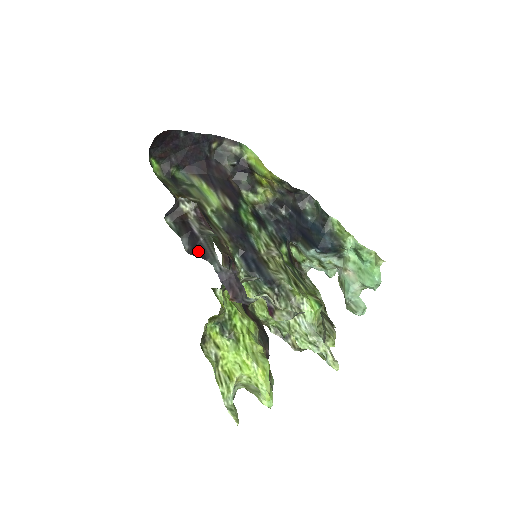
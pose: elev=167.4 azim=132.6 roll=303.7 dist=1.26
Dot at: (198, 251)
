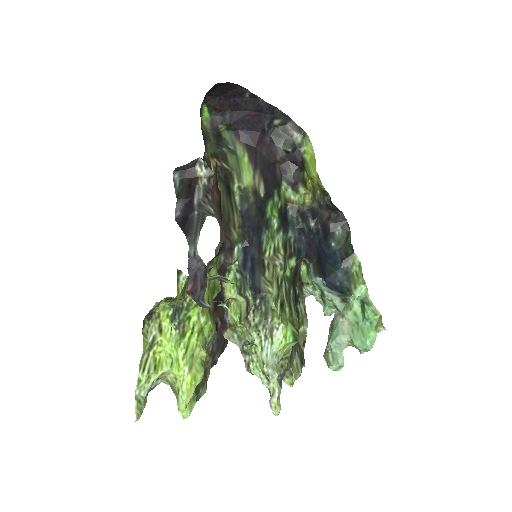
Dot at: (185, 223)
